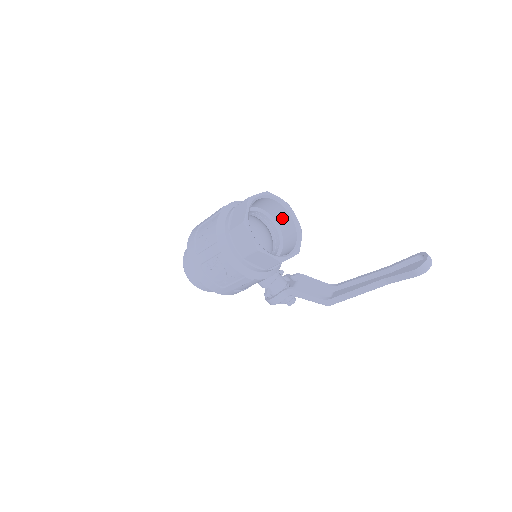
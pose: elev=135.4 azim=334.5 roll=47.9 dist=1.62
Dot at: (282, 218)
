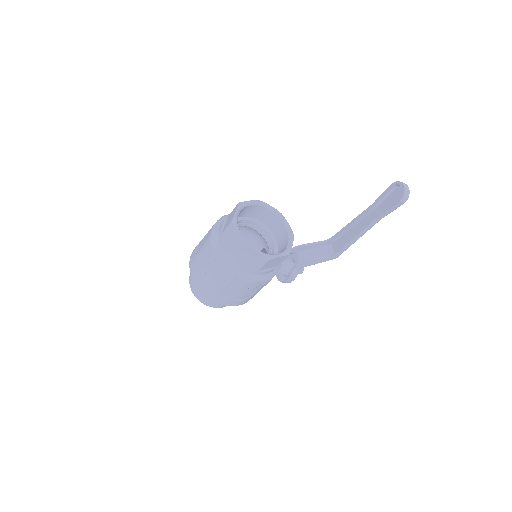
Dot at: (260, 214)
